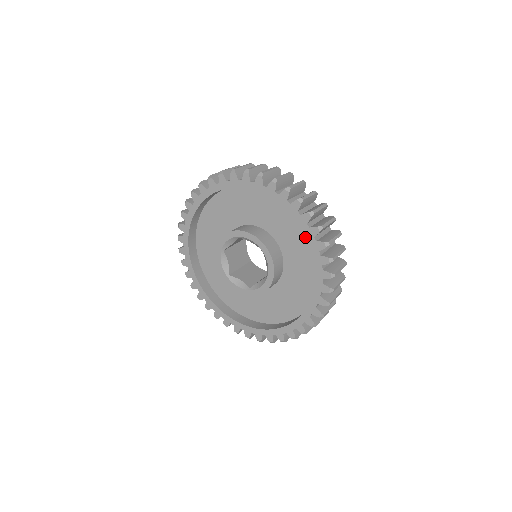
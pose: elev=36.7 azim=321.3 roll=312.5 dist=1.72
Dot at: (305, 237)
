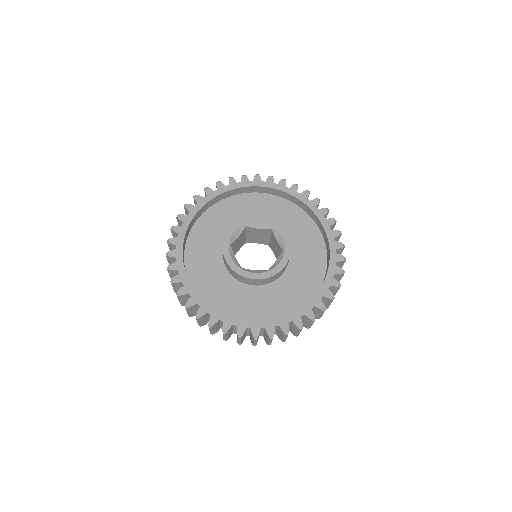
Dot at: (317, 272)
